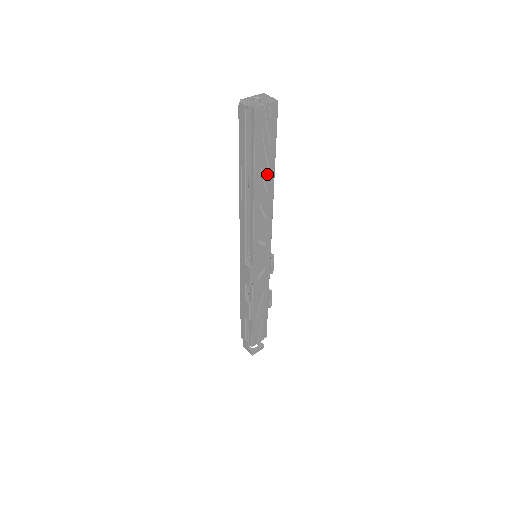
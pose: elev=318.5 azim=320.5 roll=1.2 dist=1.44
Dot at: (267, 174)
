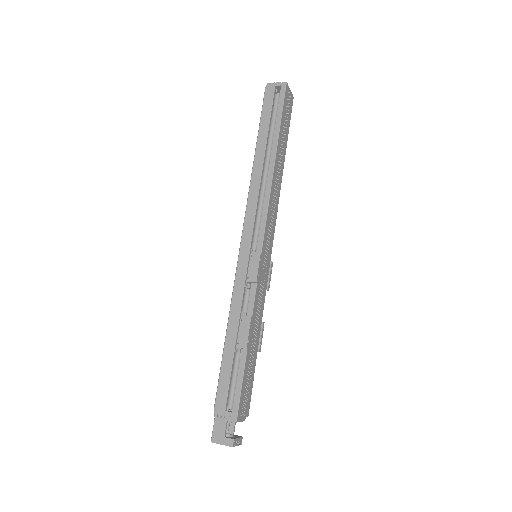
Dot at: (282, 153)
